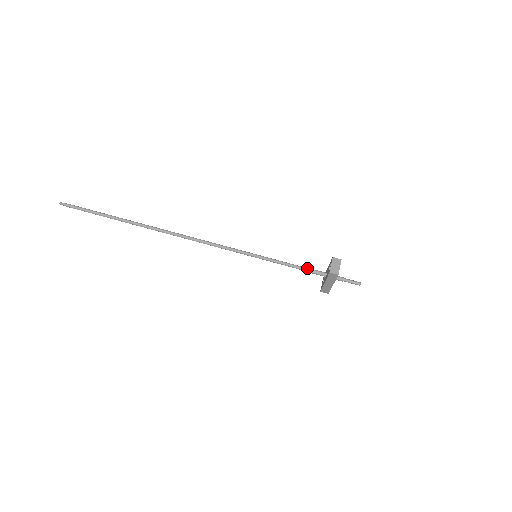
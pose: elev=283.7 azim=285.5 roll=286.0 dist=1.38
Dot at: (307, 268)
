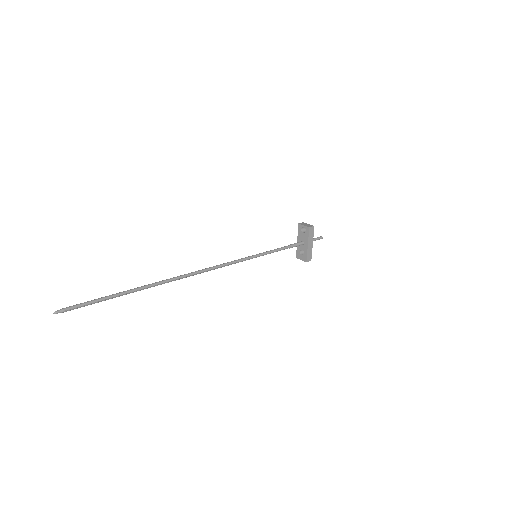
Dot at: (290, 244)
